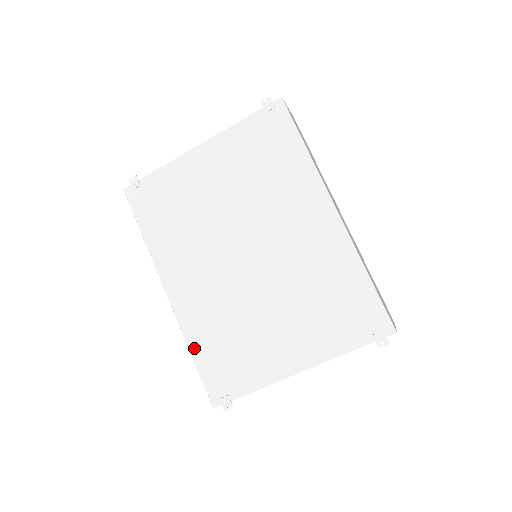
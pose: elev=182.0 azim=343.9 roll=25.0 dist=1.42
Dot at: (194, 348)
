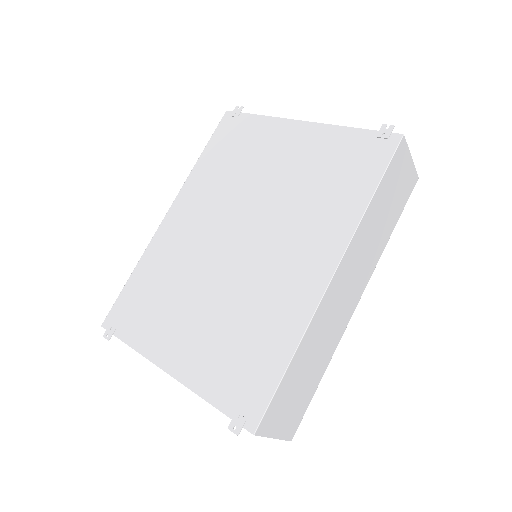
Dot at: (138, 270)
